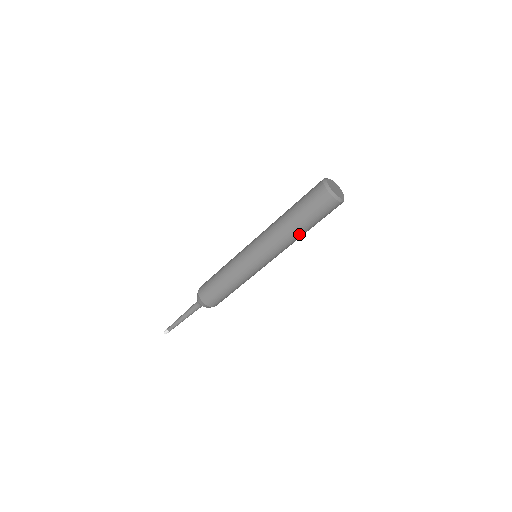
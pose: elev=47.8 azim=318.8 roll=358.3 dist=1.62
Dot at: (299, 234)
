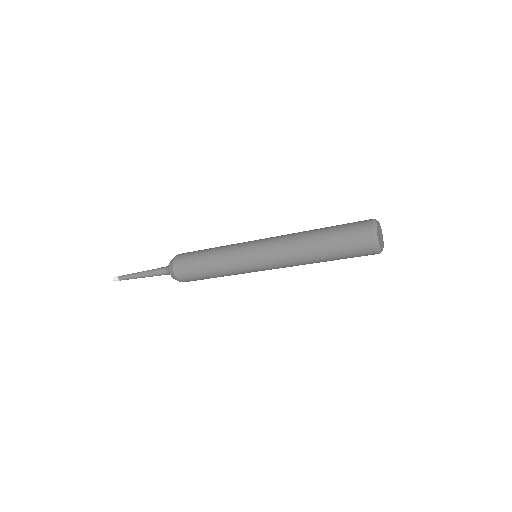
Dot at: occluded
